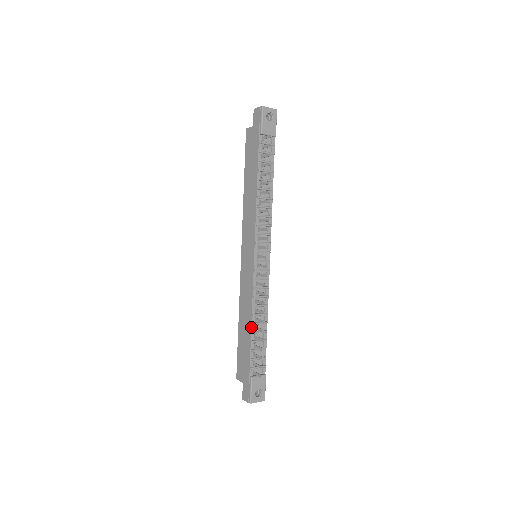
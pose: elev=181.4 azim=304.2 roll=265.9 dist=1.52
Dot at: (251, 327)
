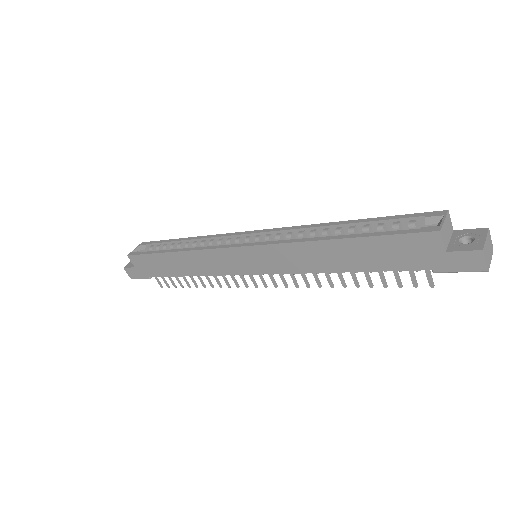
Dot at: occluded
